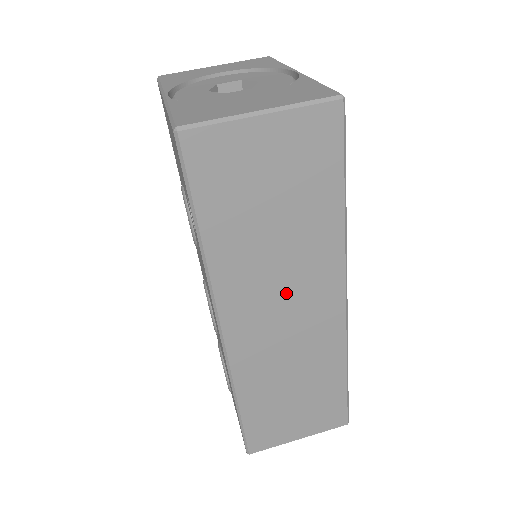
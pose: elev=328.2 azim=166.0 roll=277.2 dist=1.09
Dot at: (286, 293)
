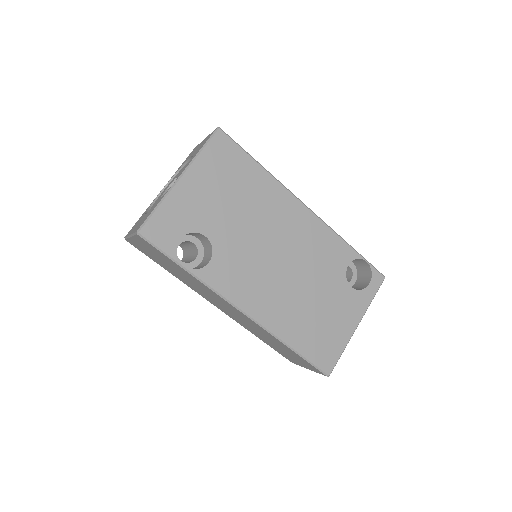
Dot at: (214, 299)
